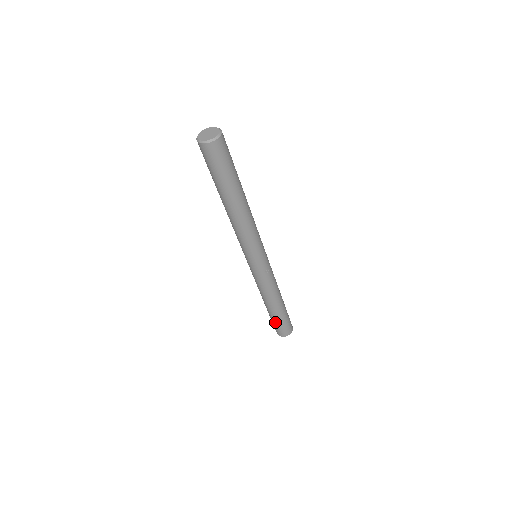
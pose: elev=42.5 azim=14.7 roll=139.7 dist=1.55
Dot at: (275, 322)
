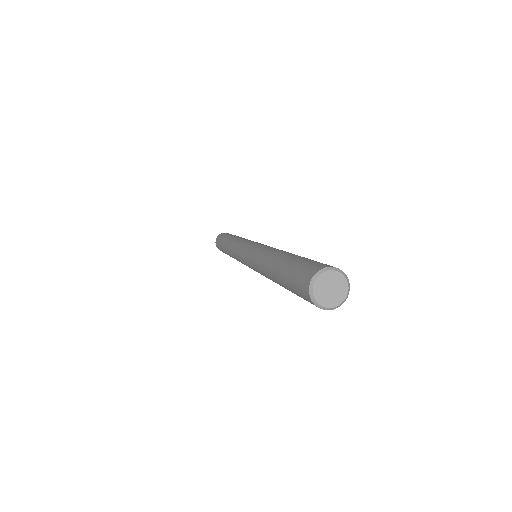
Dot at: occluded
